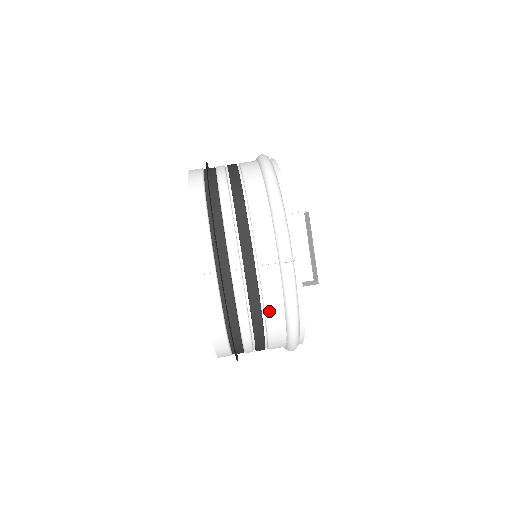
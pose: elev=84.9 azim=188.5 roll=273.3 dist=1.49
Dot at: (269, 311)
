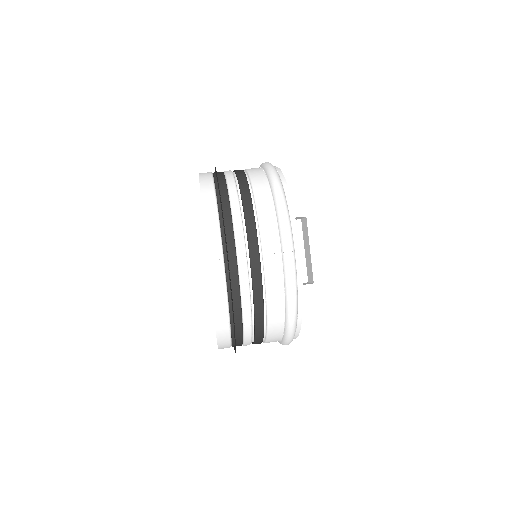
Dot at: (270, 298)
